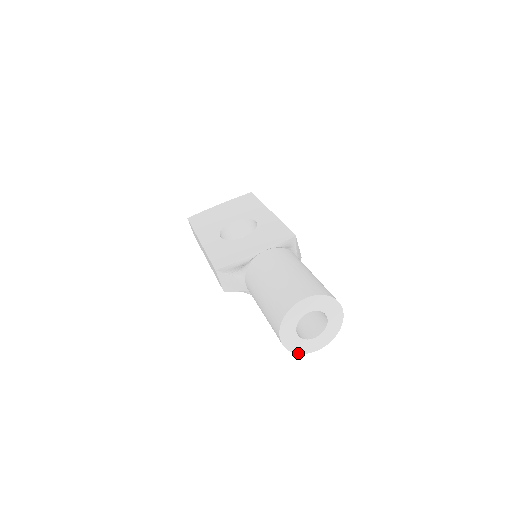
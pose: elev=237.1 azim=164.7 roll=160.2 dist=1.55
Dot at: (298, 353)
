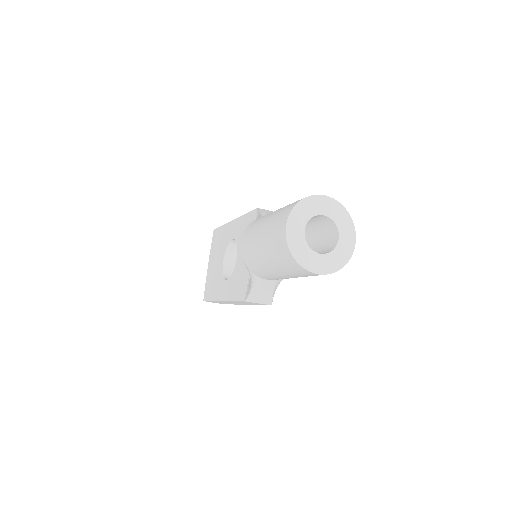
Dot at: (345, 264)
